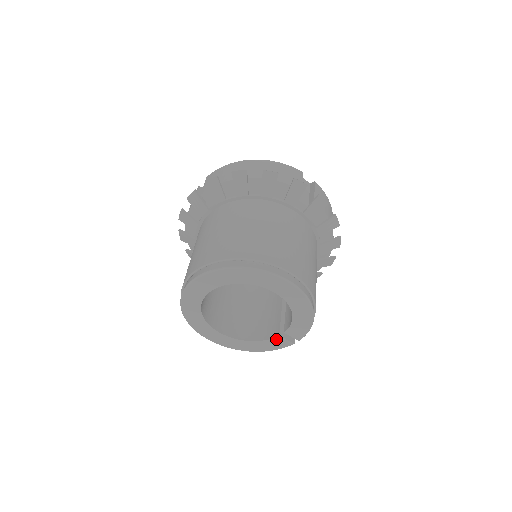
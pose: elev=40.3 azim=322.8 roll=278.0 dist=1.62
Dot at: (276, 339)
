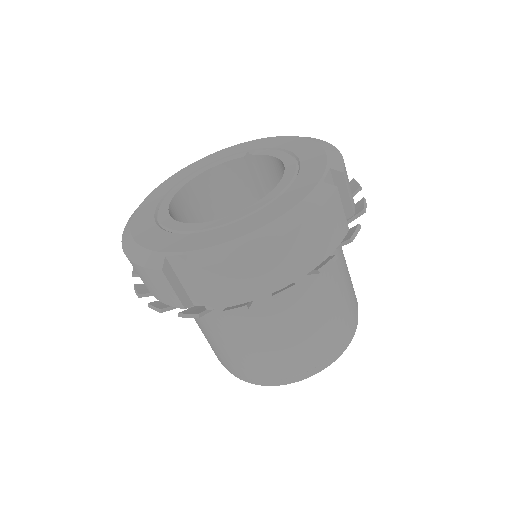
Dot at: occluded
